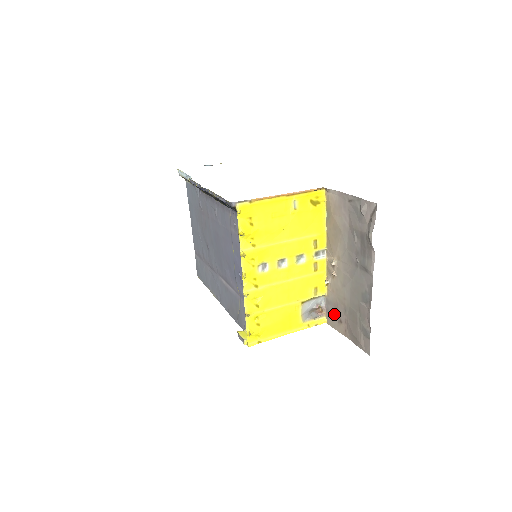
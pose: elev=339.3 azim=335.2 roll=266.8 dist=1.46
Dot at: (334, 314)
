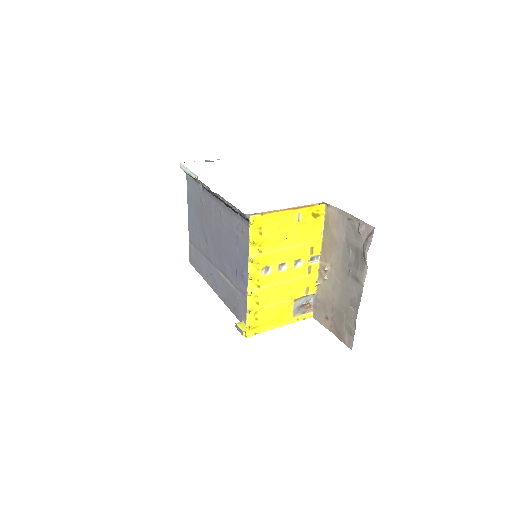
Dot at: (321, 311)
